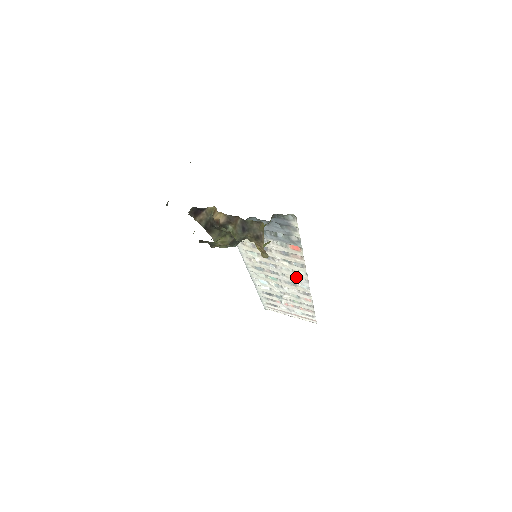
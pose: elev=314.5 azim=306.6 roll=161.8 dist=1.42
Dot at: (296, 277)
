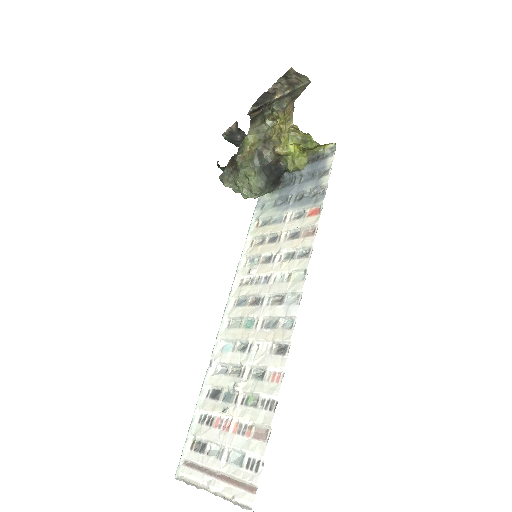
Dot at: (286, 296)
